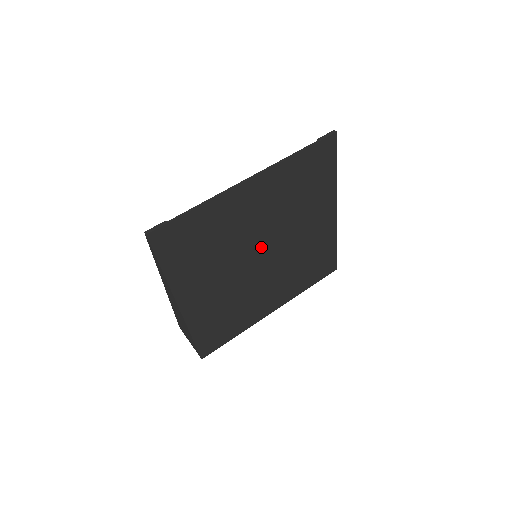
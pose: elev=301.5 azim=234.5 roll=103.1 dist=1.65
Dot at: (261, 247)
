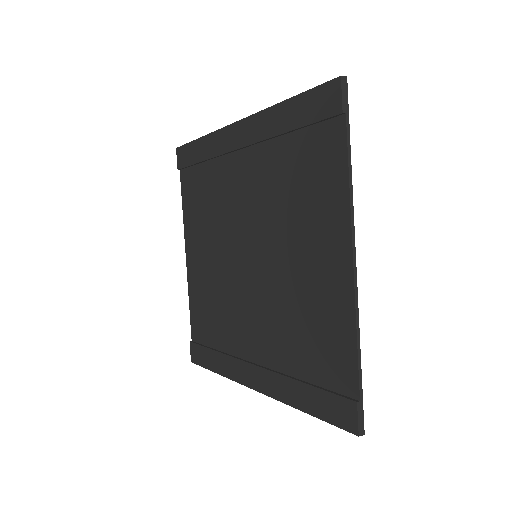
Dot at: occluded
